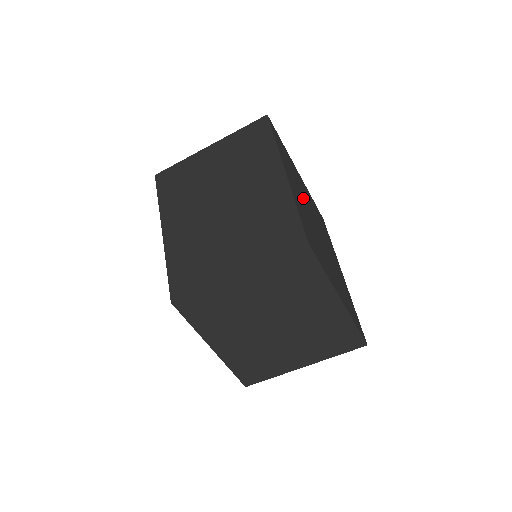
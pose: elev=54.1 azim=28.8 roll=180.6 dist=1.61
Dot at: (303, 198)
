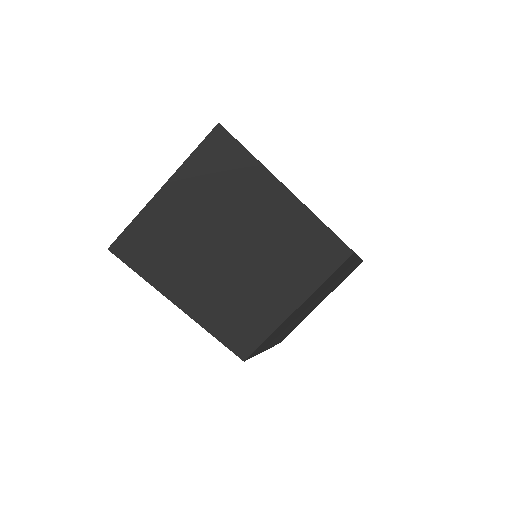
Dot at: occluded
